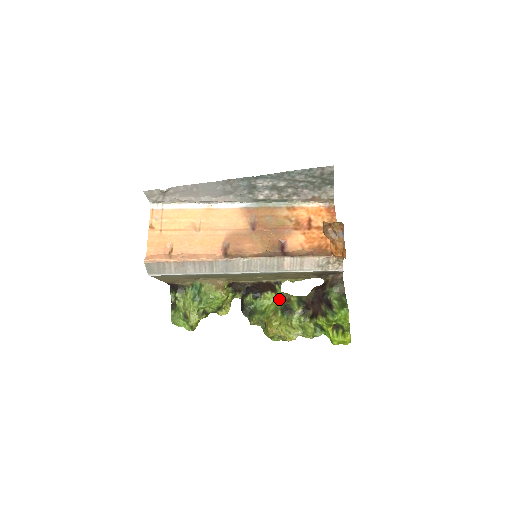
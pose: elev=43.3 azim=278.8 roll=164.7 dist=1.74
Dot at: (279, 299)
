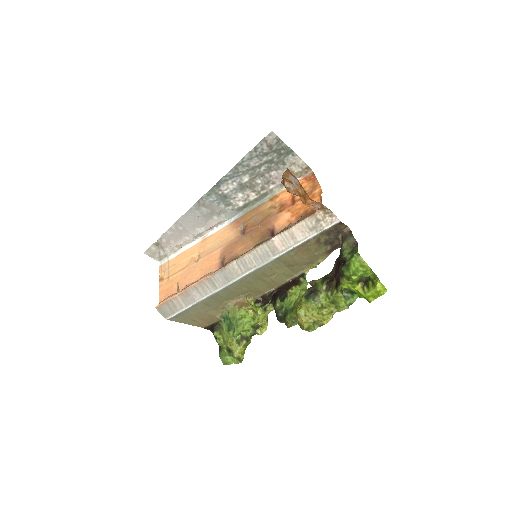
Dot at: (305, 289)
